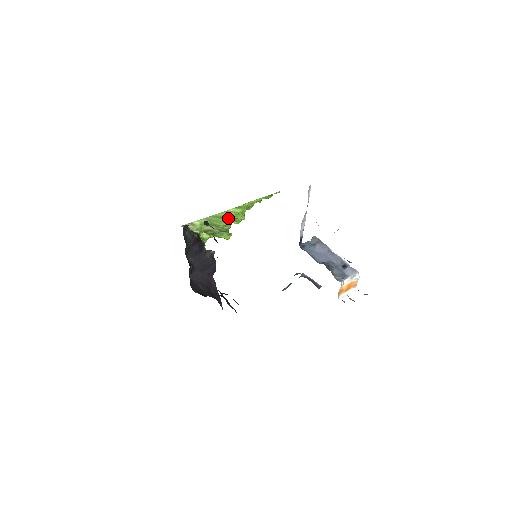
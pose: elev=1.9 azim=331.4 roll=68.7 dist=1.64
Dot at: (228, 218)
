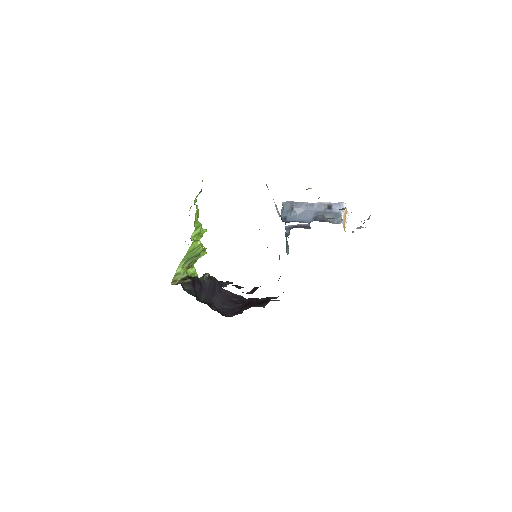
Dot at: (198, 244)
